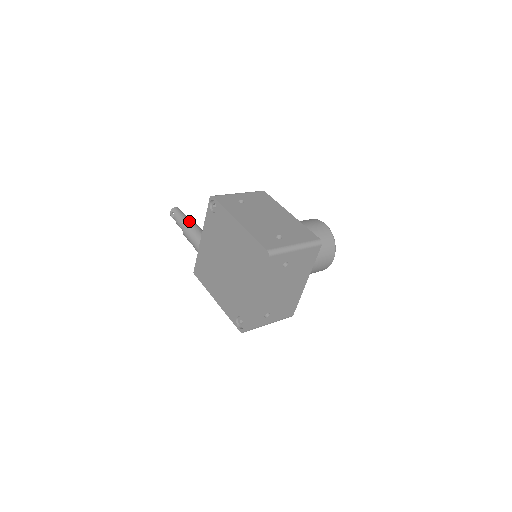
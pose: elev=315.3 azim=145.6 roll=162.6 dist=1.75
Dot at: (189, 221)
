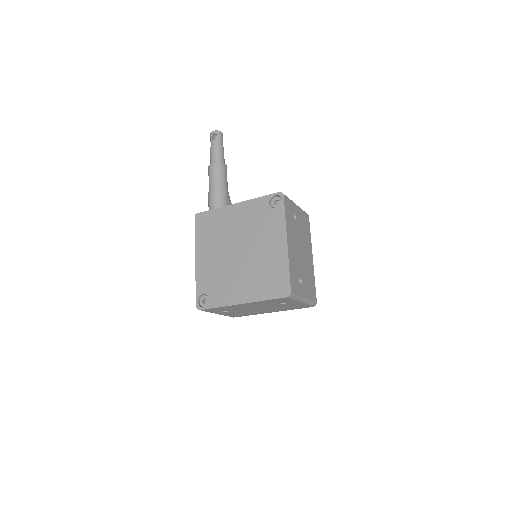
Dot at: (224, 159)
